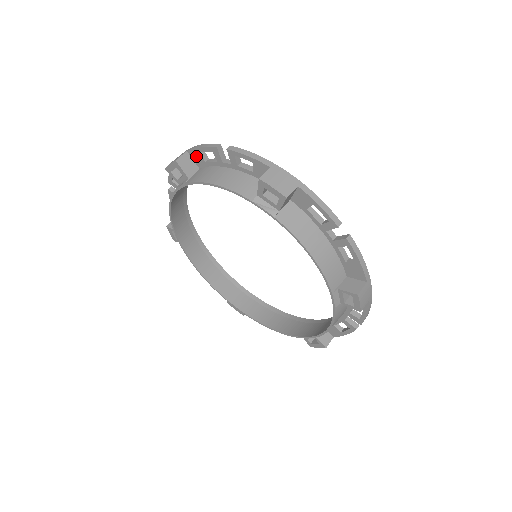
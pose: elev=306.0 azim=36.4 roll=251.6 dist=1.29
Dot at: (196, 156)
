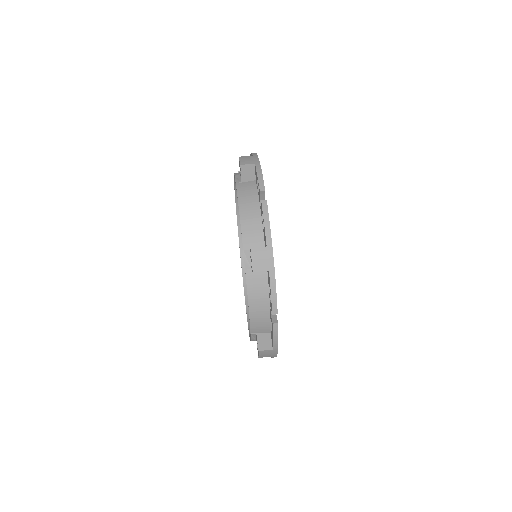
Dot at: occluded
